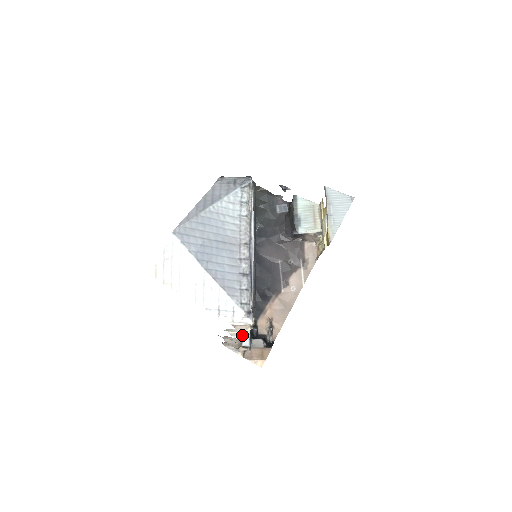
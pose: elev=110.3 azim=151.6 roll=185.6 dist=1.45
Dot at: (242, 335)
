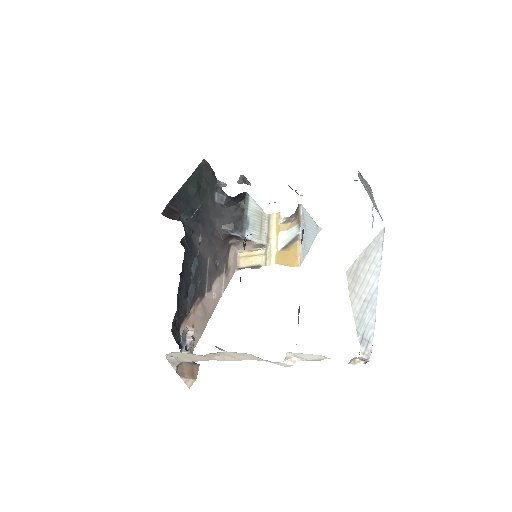
Dot at: occluded
